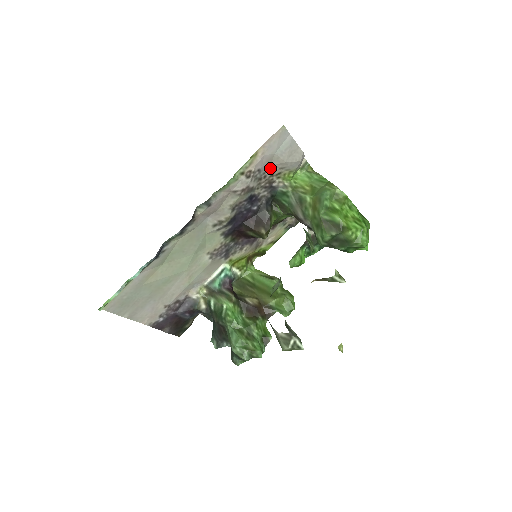
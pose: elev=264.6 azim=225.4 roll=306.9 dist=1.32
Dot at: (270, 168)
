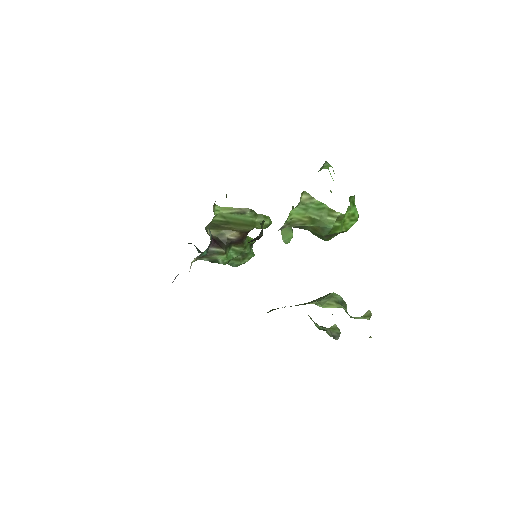
Dot at: occluded
